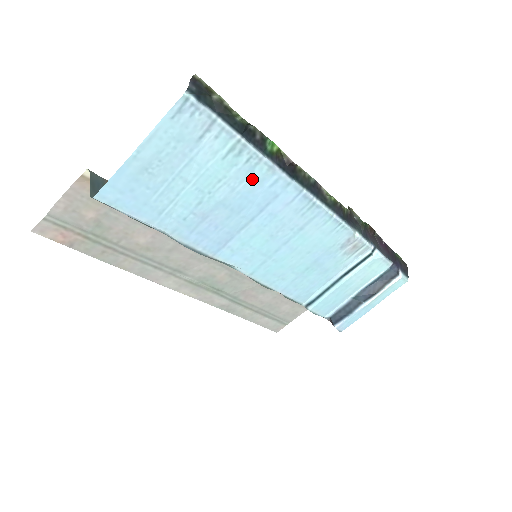
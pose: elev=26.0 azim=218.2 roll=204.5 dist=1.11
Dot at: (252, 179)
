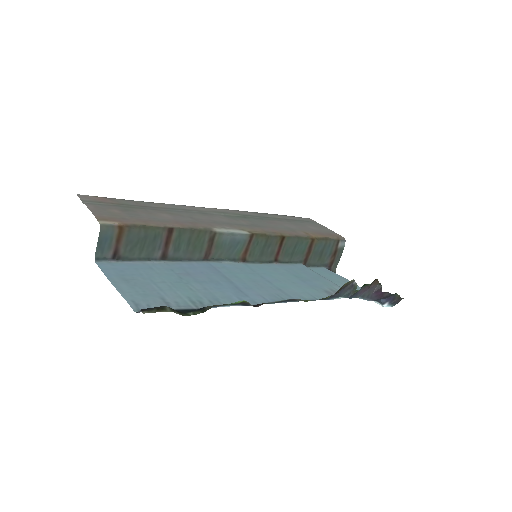
Dot at: (220, 296)
